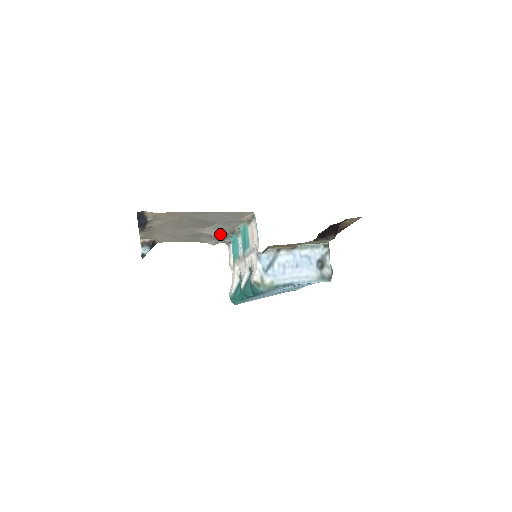
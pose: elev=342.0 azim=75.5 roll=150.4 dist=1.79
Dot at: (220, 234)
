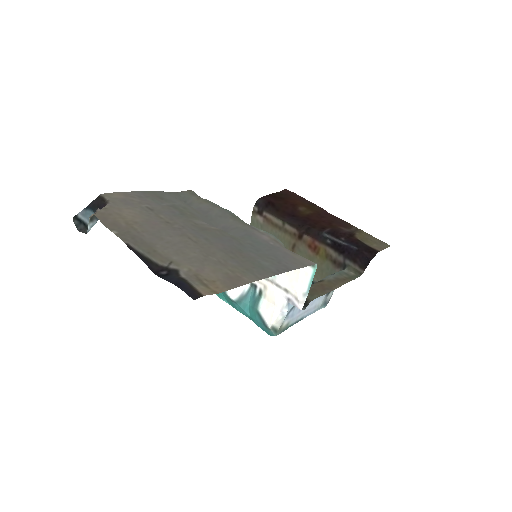
Dot at: (229, 232)
